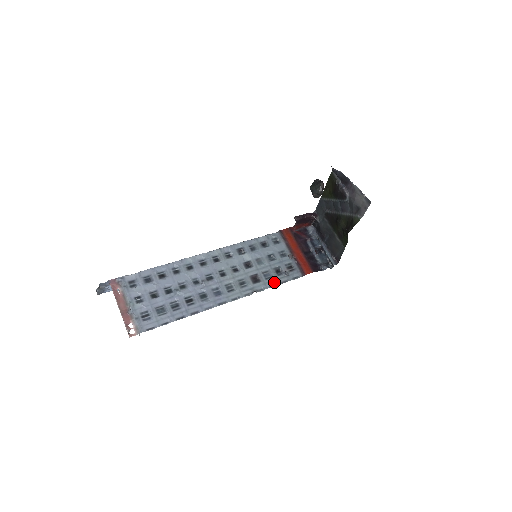
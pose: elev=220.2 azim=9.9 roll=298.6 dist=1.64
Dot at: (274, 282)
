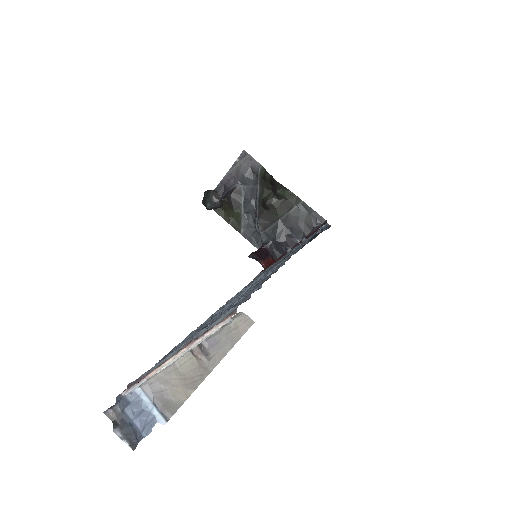
Dot at: occluded
